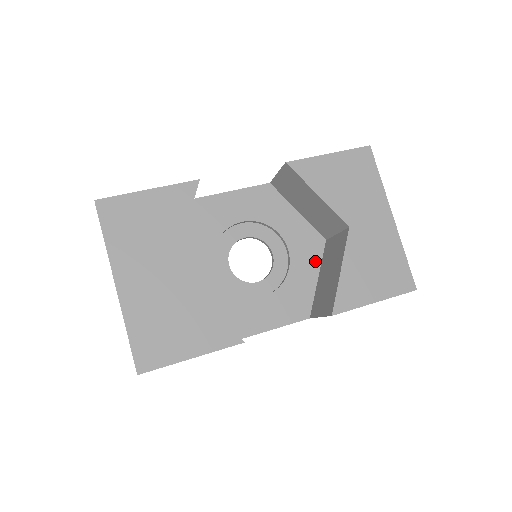
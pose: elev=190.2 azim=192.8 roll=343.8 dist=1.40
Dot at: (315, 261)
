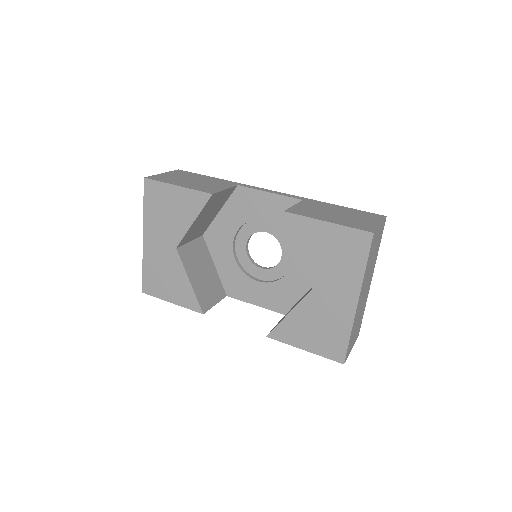
Dot at: occluded
